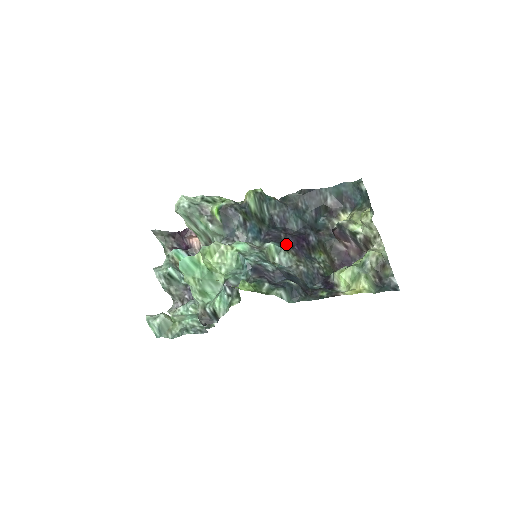
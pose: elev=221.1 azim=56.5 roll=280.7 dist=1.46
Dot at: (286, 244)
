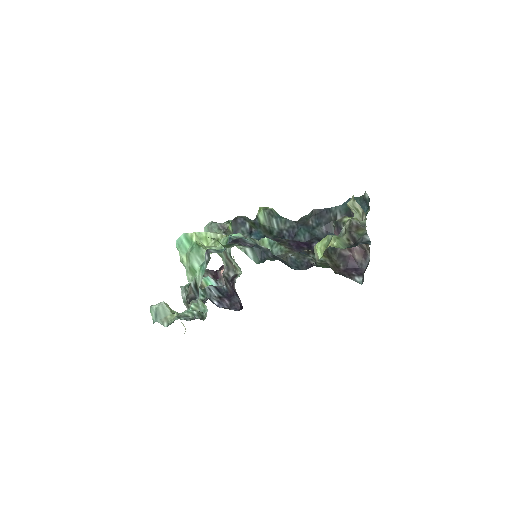
Dot at: (284, 243)
